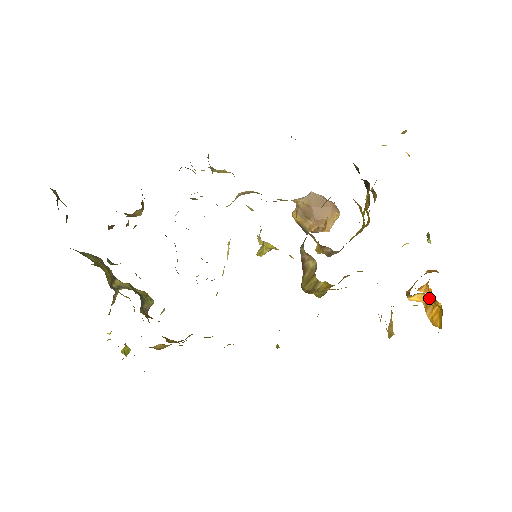
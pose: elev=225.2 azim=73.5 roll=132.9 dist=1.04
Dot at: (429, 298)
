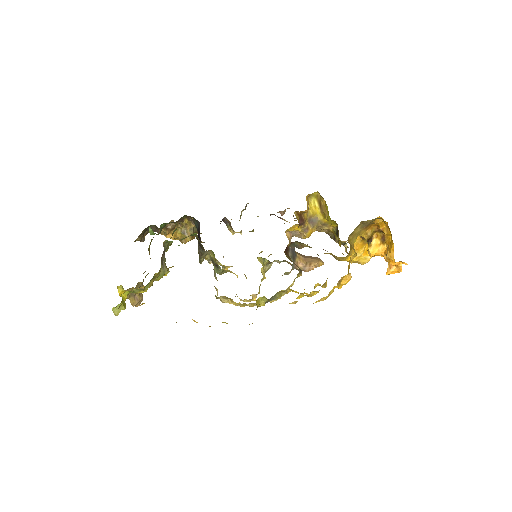
Dot at: (383, 240)
